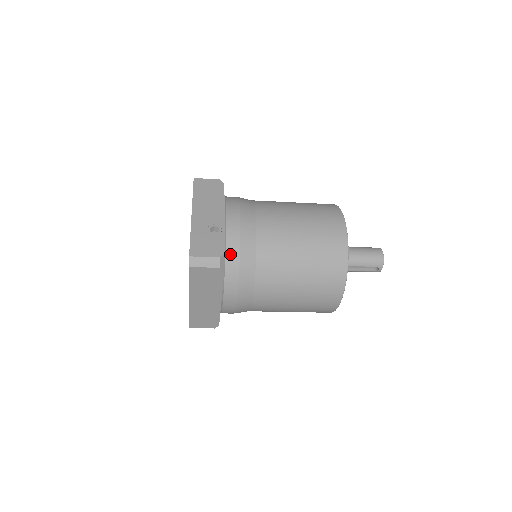
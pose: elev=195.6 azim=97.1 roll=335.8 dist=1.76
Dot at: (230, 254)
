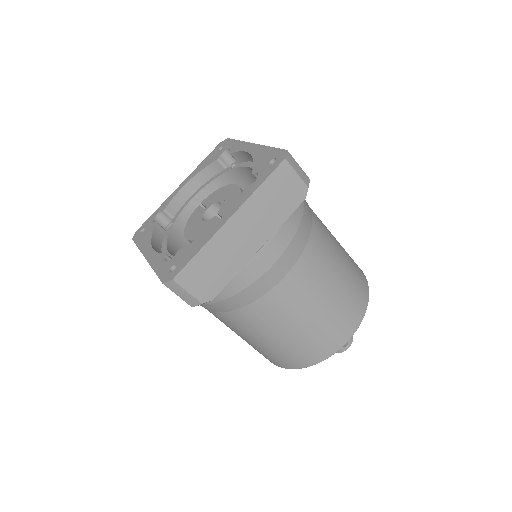
Dot at: occluded
